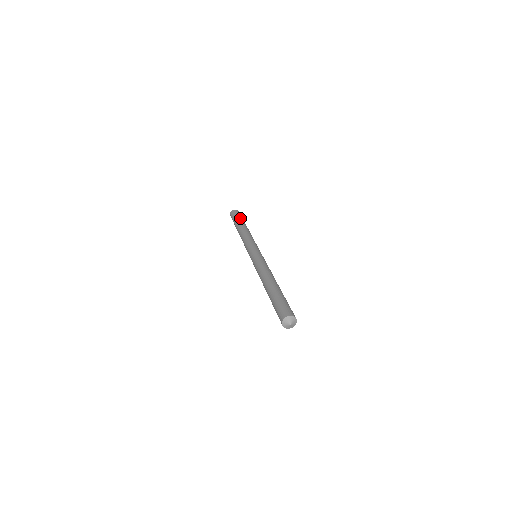
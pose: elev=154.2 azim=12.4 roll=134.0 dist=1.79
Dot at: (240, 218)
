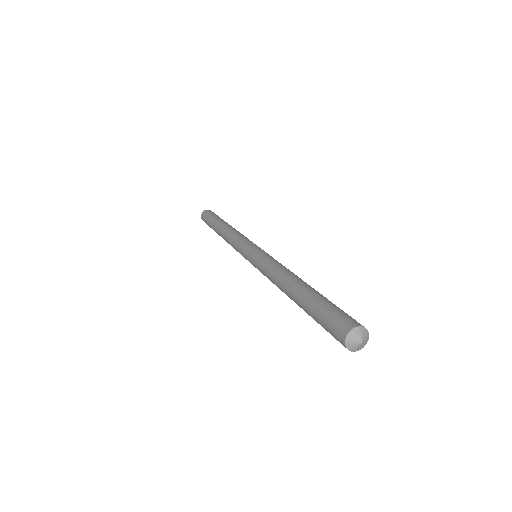
Dot at: occluded
